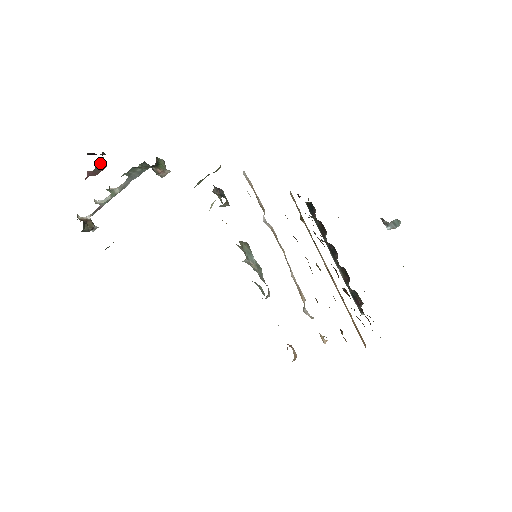
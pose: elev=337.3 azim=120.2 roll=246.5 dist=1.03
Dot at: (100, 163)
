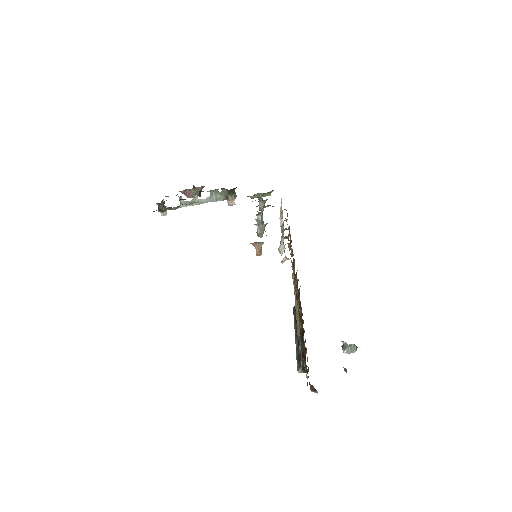
Dot at: (198, 190)
